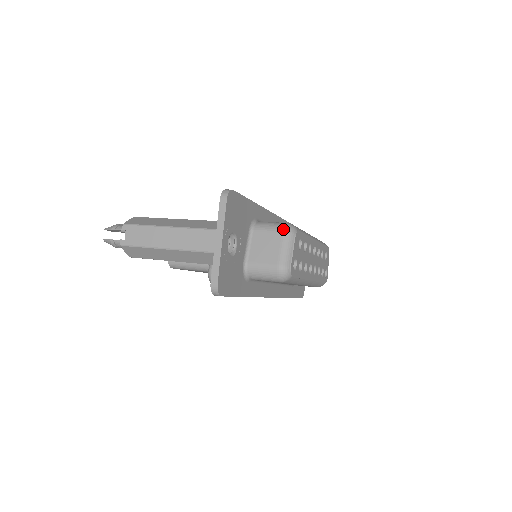
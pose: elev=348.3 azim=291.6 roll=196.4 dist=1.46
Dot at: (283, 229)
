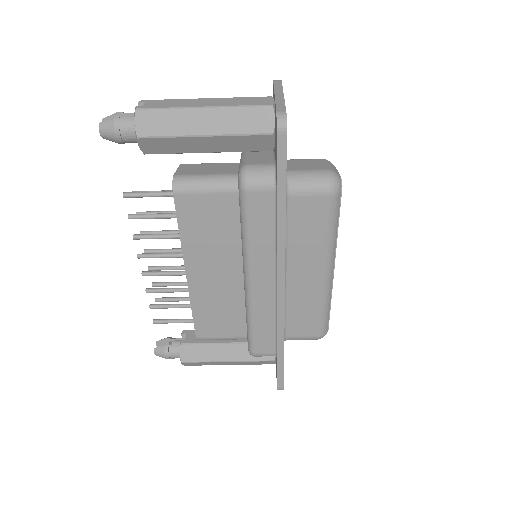
Dot at: occluded
